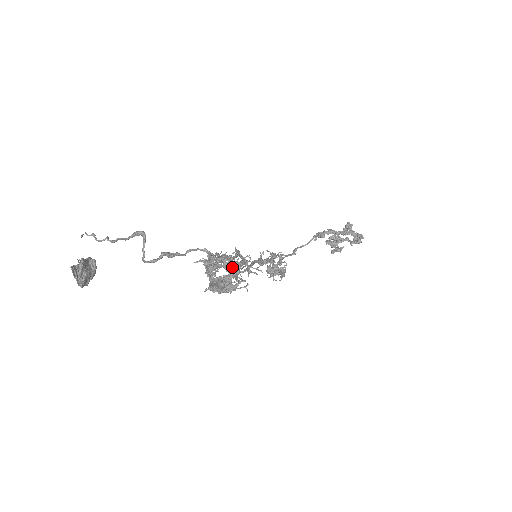
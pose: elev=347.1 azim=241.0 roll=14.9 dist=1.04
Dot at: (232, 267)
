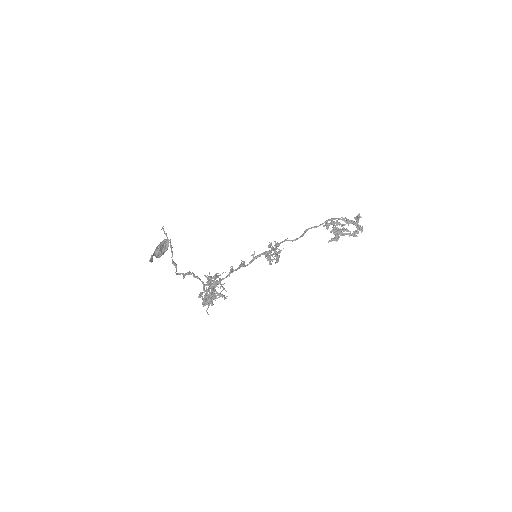
Dot at: occluded
